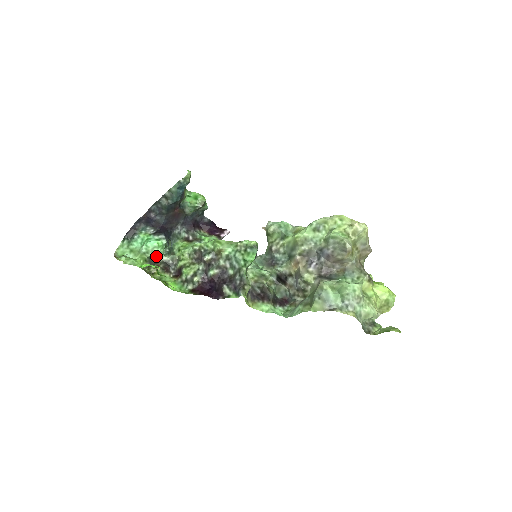
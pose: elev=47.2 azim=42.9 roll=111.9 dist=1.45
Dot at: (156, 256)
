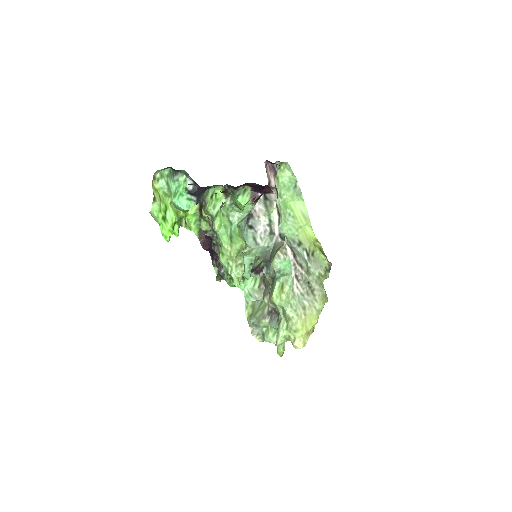
Dot at: occluded
